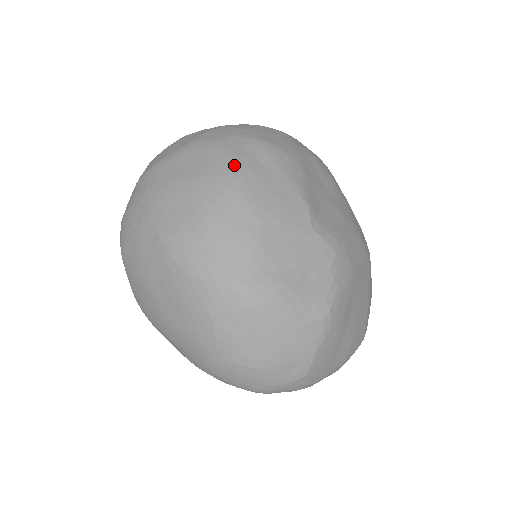
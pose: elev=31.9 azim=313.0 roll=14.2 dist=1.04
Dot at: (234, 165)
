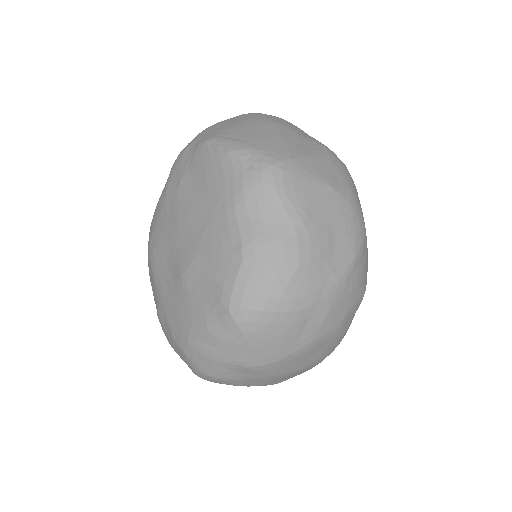
Dot at: occluded
